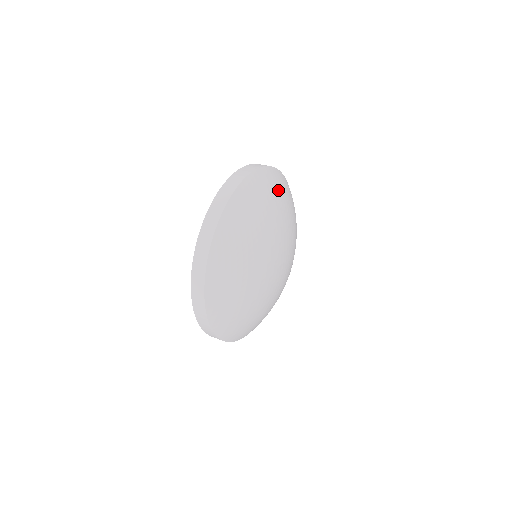
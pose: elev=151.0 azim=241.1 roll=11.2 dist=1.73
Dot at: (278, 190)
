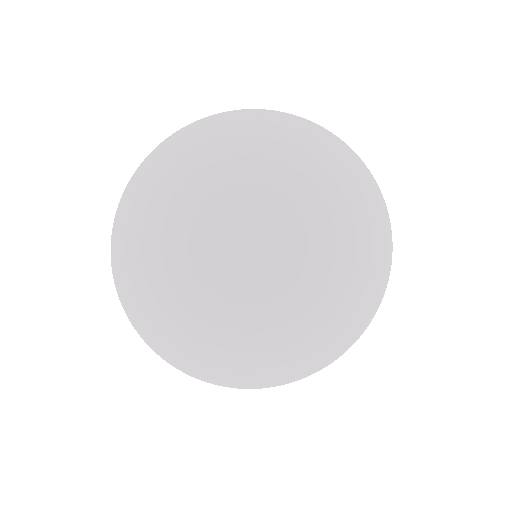
Dot at: (300, 151)
